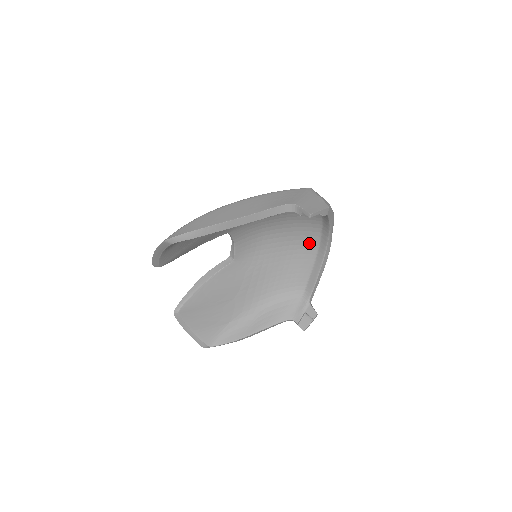
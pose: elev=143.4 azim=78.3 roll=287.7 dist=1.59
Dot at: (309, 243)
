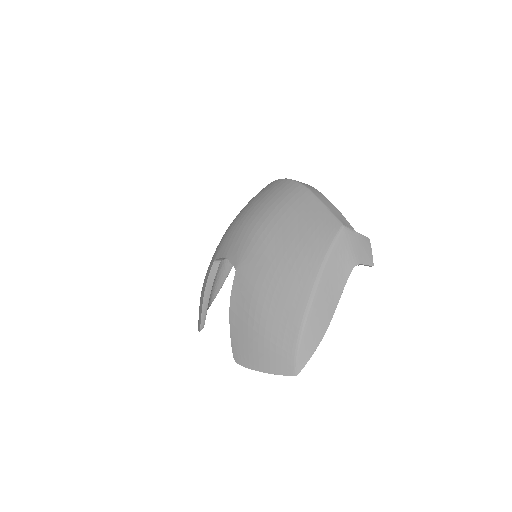
Dot at: occluded
